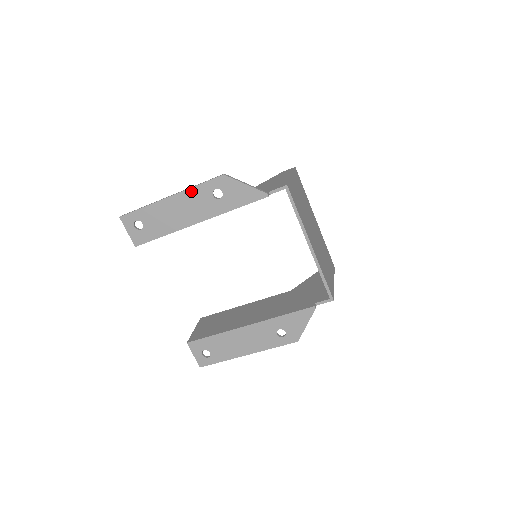
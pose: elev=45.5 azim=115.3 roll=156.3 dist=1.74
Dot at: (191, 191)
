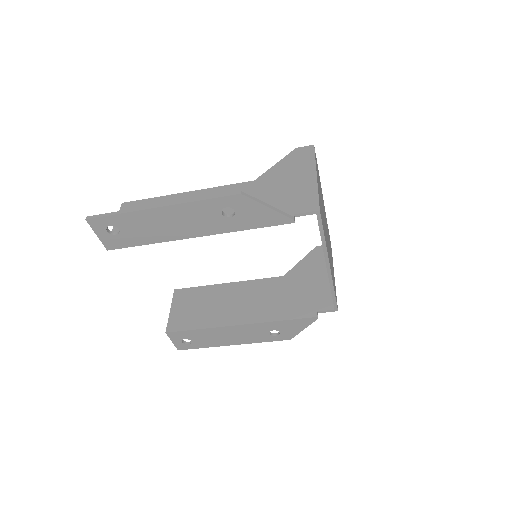
Dot at: (192, 205)
